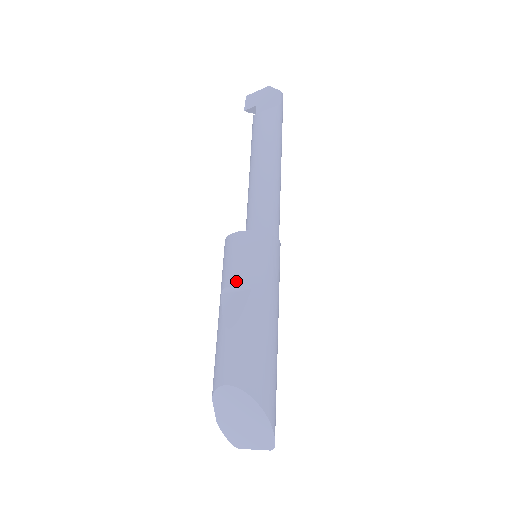
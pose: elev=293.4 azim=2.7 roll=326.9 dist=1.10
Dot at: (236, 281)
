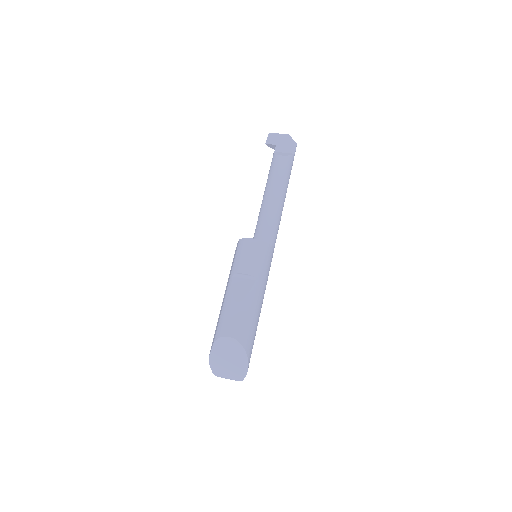
Dot at: (247, 272)
